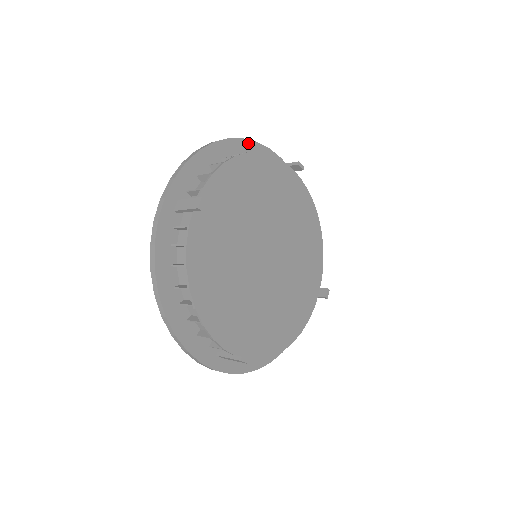
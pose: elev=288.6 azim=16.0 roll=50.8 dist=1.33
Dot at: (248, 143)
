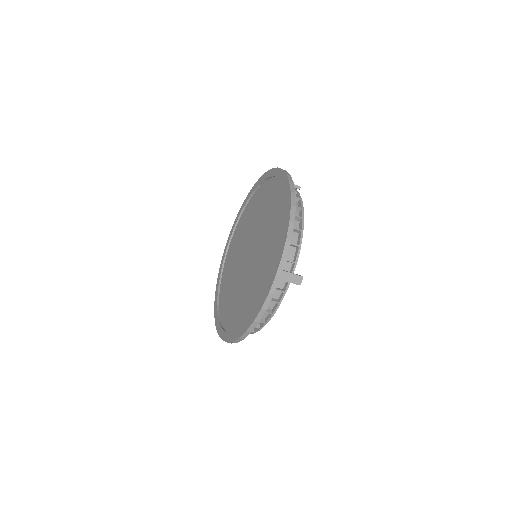
Dot at: occluded
